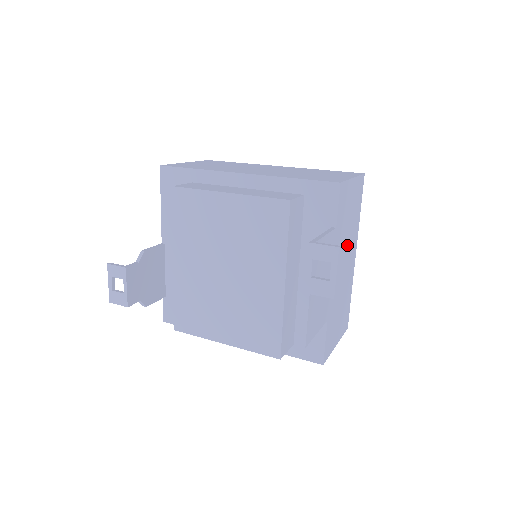
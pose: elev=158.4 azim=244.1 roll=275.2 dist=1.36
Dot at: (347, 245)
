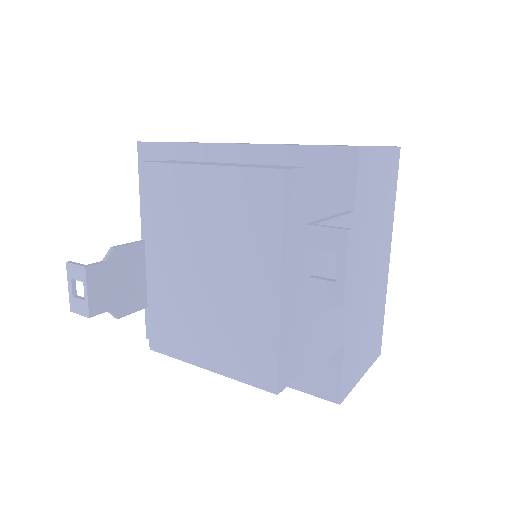
Dot at: (375, 240)
